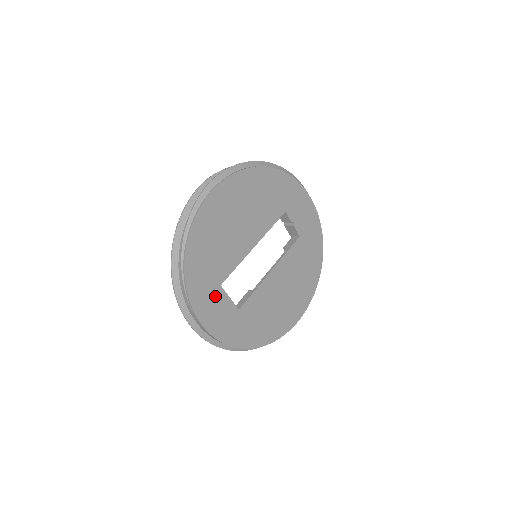
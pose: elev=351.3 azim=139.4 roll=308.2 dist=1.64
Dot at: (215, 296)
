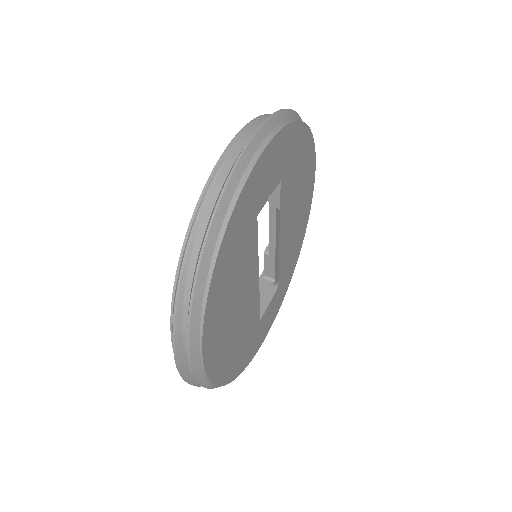
Dot at: (262, 325)
